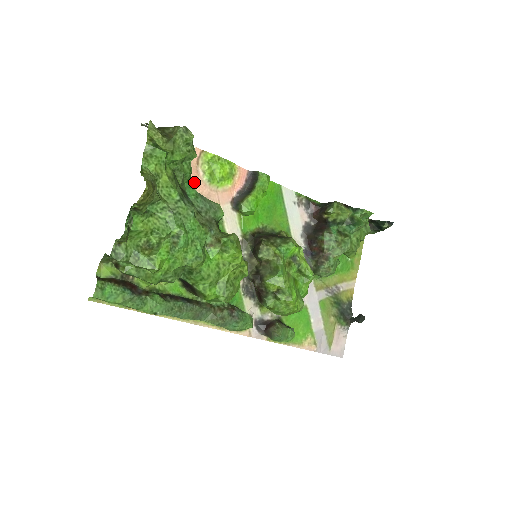
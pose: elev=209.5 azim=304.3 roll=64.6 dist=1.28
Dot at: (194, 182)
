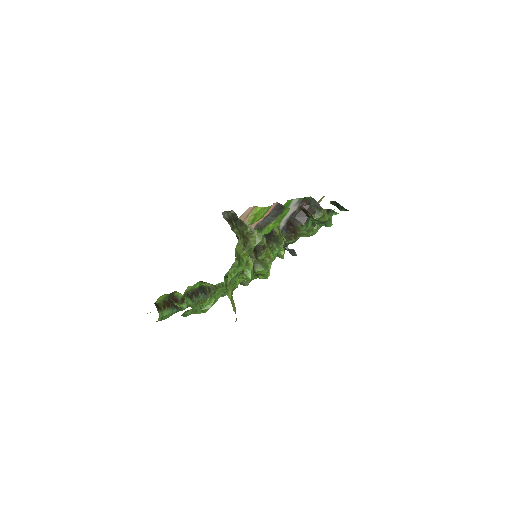
Dot at: occluded
